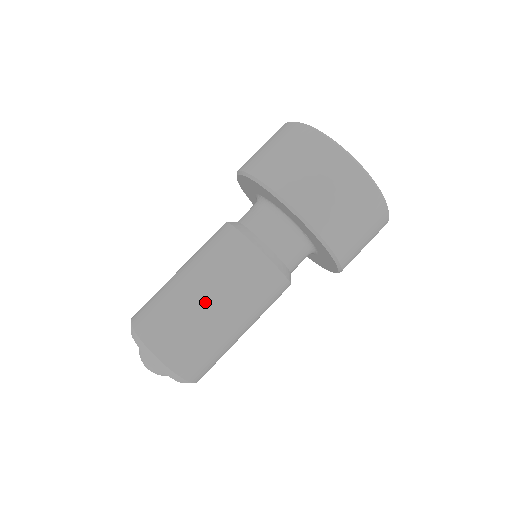
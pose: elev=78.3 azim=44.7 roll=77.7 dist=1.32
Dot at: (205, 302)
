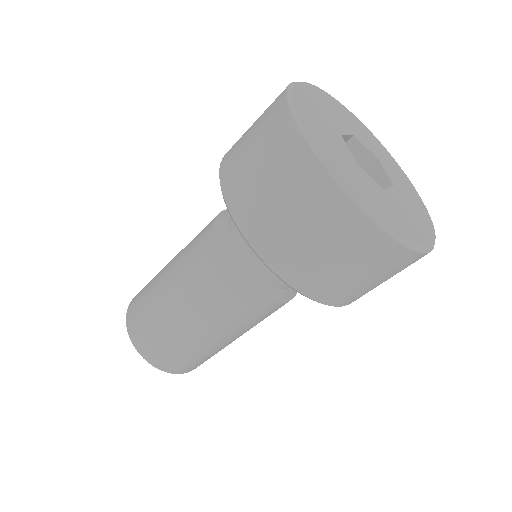
Dot at: (170, 302)
